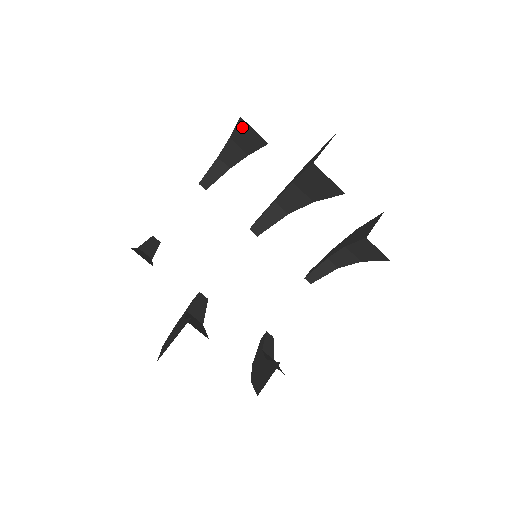
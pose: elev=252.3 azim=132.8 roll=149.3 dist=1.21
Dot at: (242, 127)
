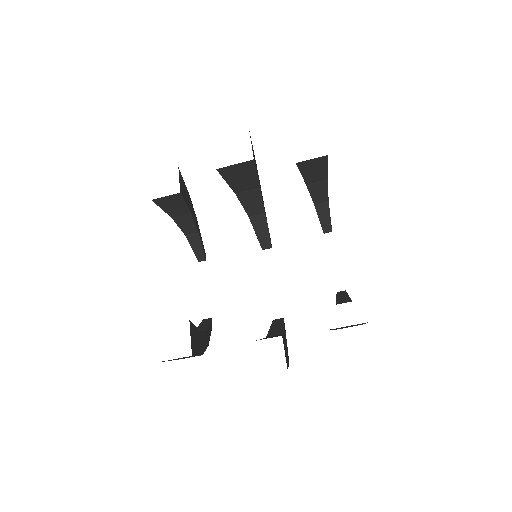
Dot at: (161, 204)
